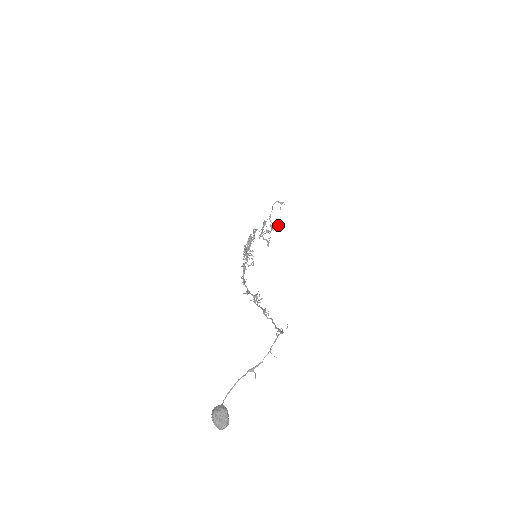
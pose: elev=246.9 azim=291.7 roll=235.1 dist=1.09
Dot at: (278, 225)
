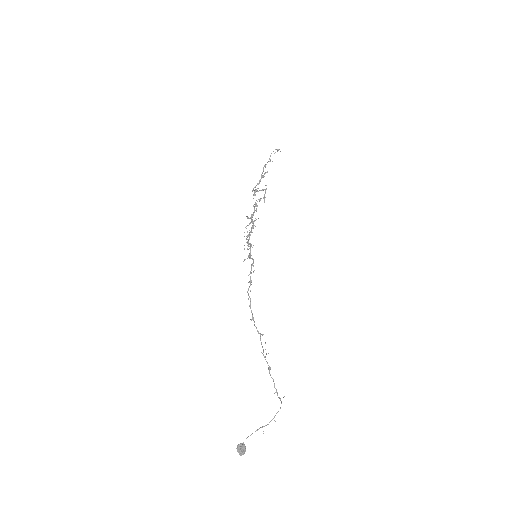
Dot at: (267, 172)
